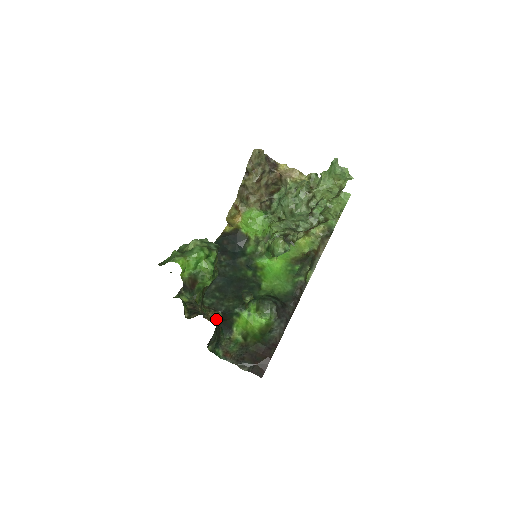
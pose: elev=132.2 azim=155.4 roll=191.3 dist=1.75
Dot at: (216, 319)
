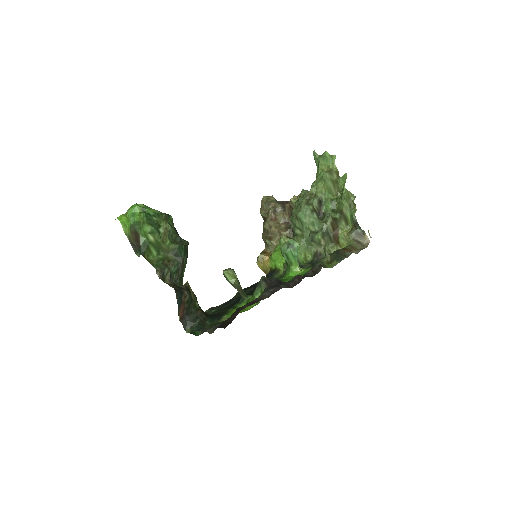
Dot at: (182, 287)
